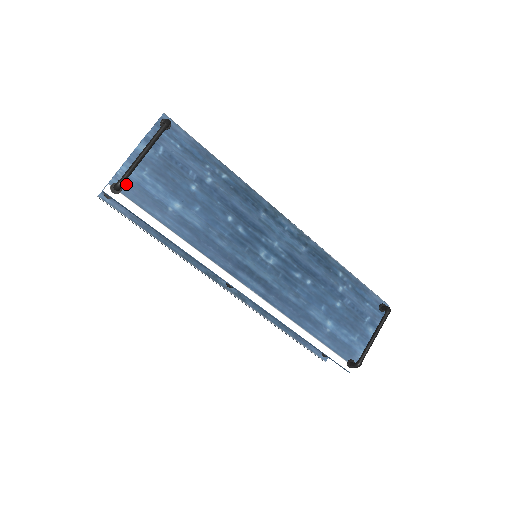
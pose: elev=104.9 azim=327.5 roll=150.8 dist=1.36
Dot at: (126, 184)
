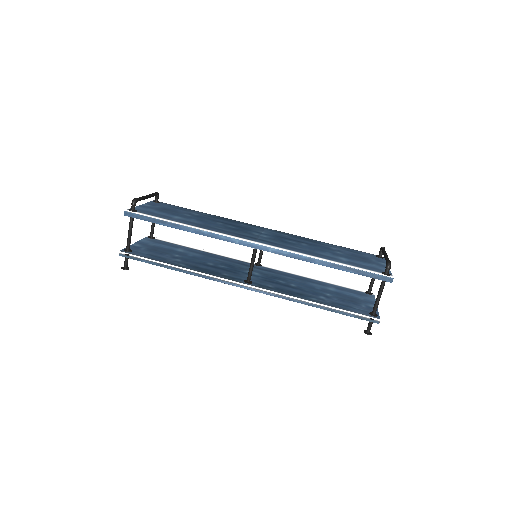
Dot at: (139, 211)
